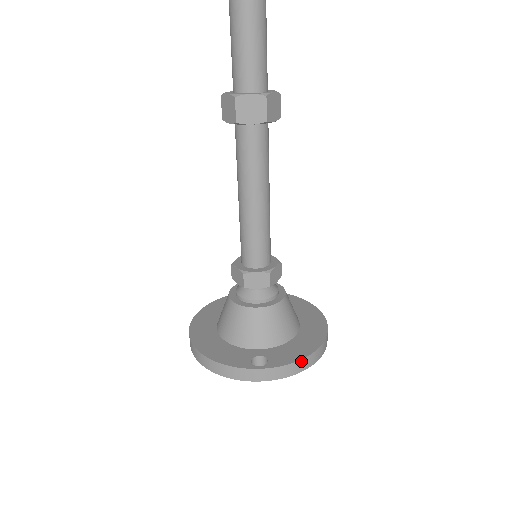
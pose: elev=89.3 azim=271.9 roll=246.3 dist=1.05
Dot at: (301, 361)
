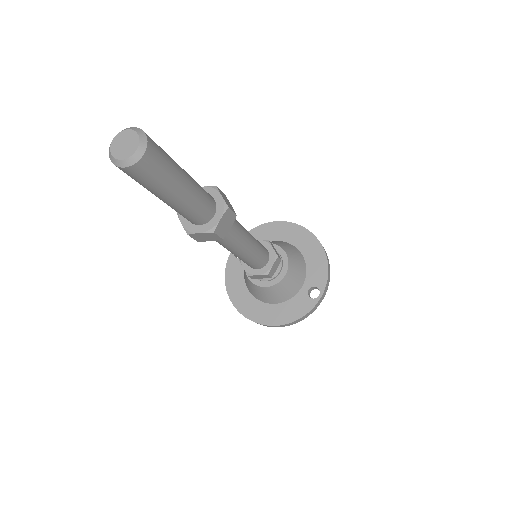
Dot at: (328, 267)
